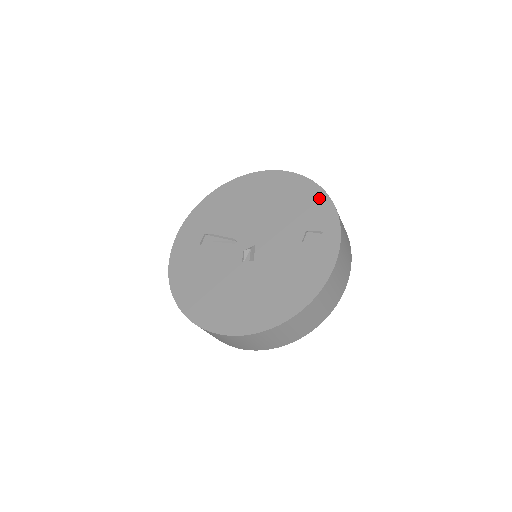
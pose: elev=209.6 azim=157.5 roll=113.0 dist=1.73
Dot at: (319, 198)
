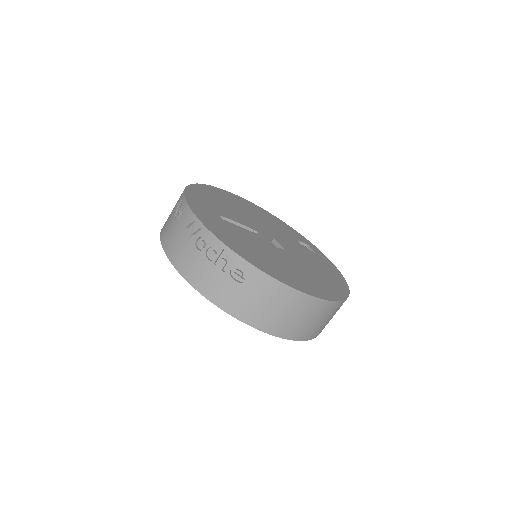
Dot at: (284, 224)
